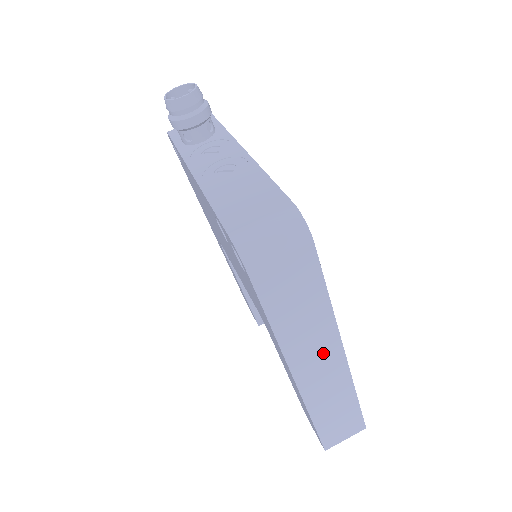
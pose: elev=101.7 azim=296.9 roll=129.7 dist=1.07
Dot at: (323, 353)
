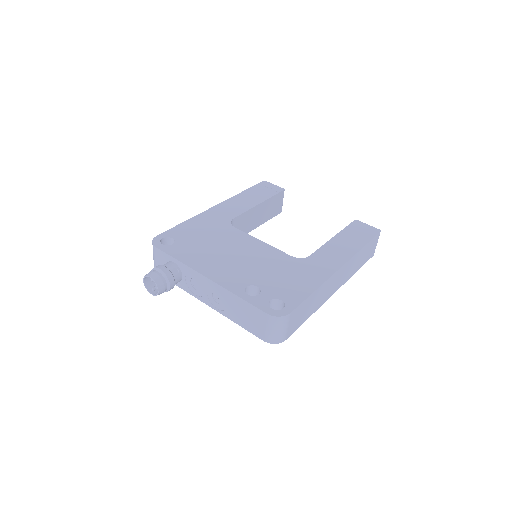
Dot at: (333, 282)
